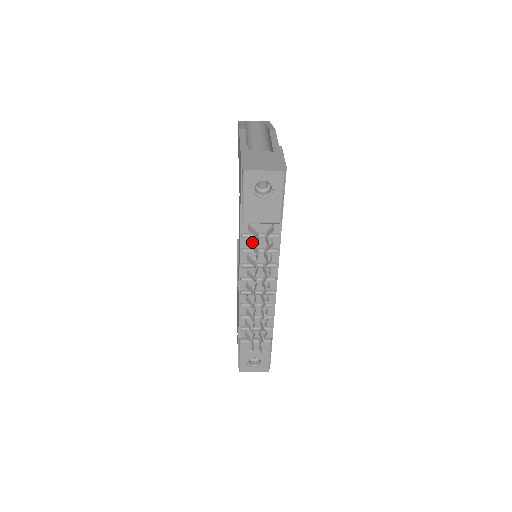
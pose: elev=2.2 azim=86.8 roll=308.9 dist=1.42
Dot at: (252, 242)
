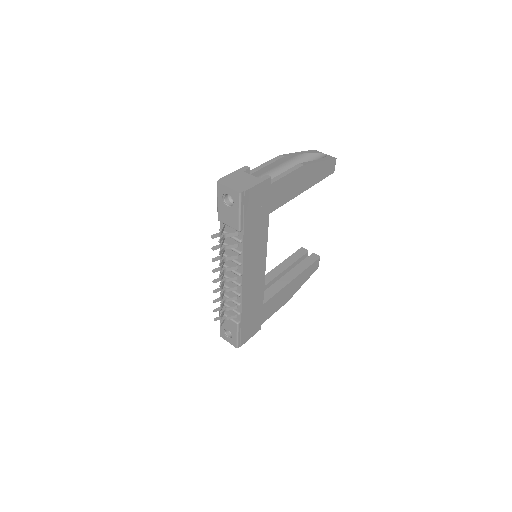
Dot at: (227, 238)
